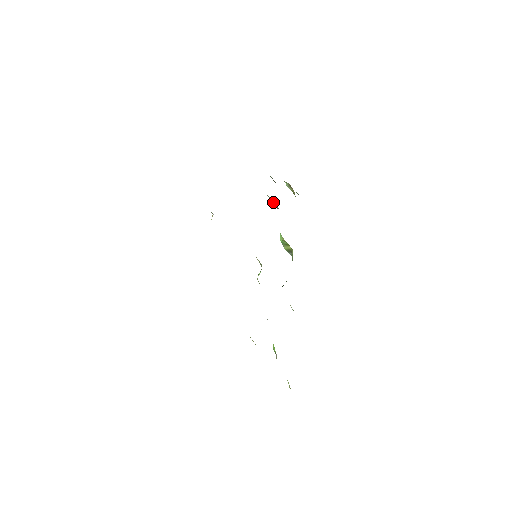
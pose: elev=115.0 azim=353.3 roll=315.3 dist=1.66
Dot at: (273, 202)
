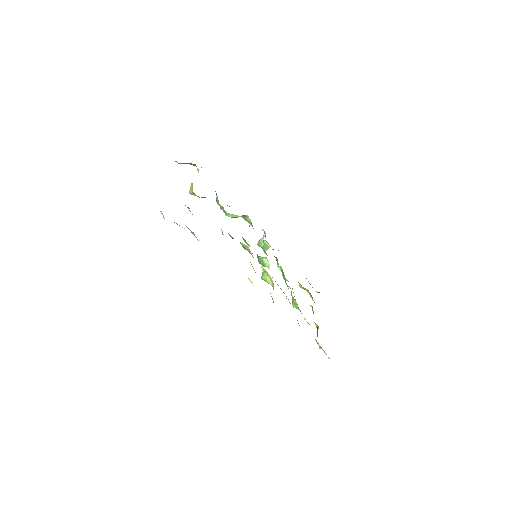
Dot at: occluded
